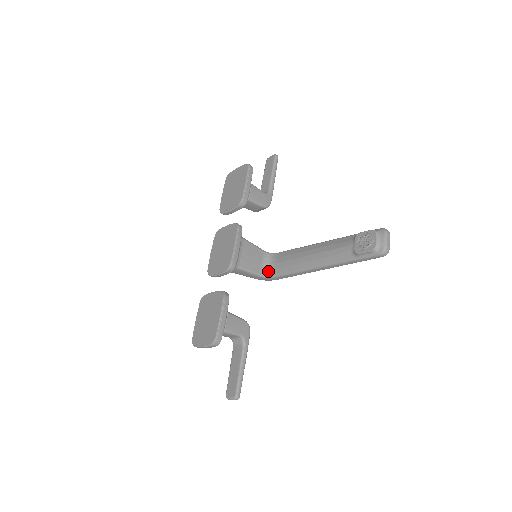
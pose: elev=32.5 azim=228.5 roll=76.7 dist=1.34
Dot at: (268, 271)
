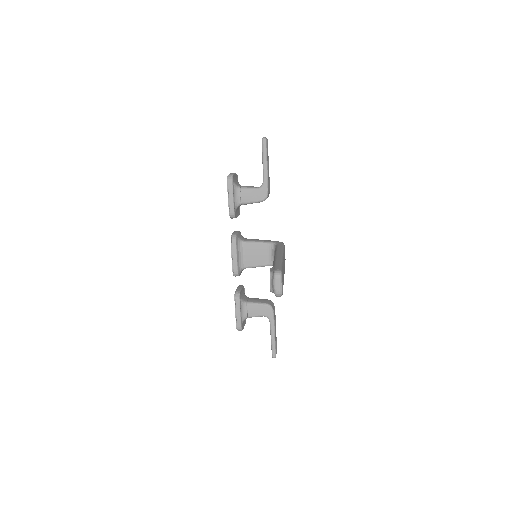
Dot at: occluded
